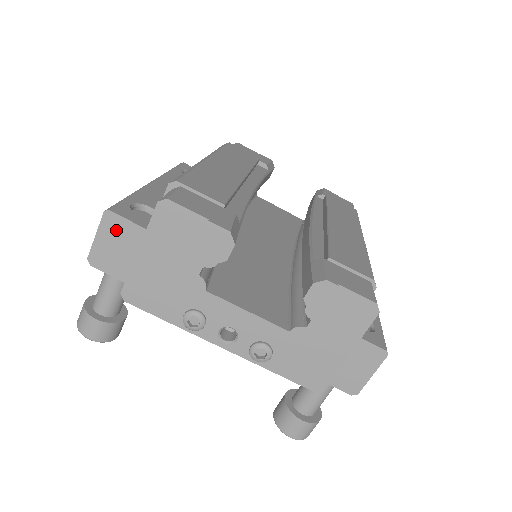
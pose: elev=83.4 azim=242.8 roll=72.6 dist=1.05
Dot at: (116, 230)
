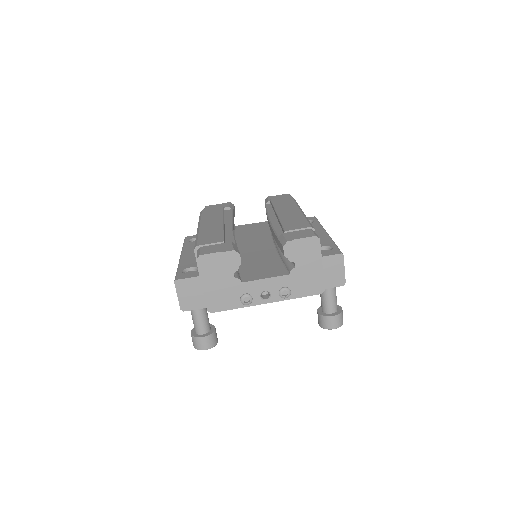
Dot at: (185, 287)
